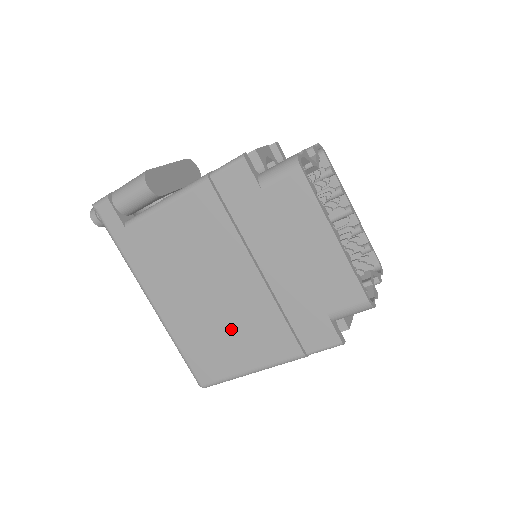
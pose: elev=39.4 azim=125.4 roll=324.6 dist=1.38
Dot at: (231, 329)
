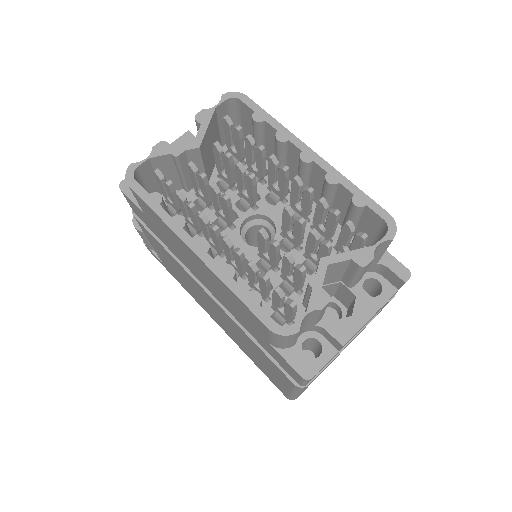
Dot at: (250, 350)
